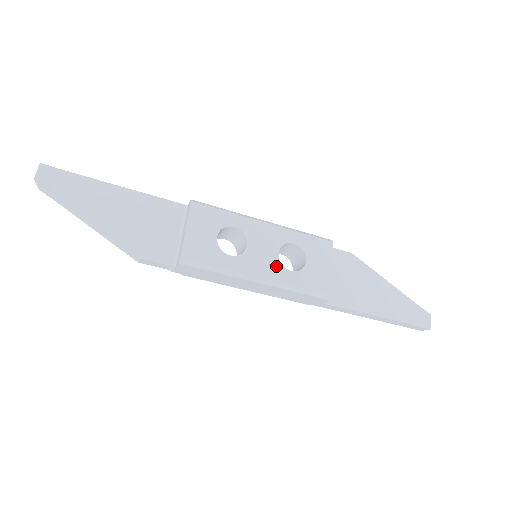
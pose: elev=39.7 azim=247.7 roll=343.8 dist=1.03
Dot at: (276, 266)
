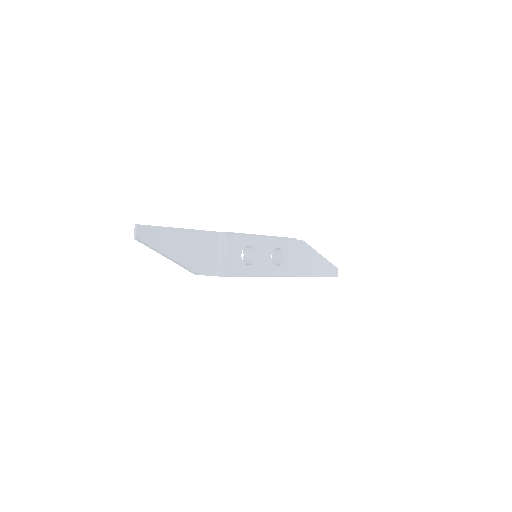
Dot at: (270, 265)
